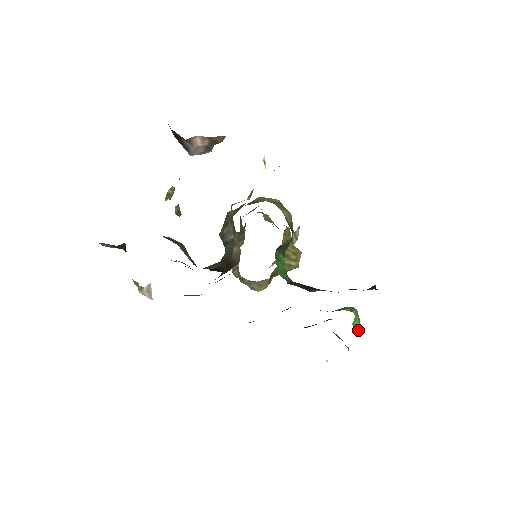
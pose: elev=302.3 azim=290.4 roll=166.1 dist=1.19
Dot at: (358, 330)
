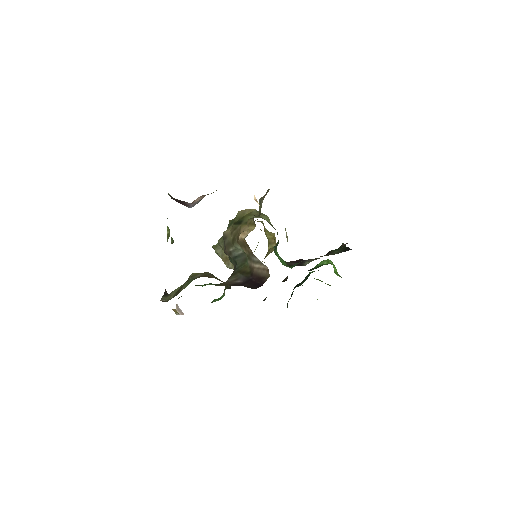
Dot at: (338, 274)
